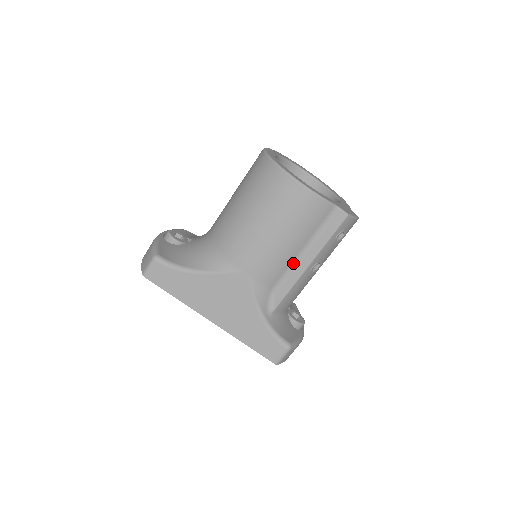
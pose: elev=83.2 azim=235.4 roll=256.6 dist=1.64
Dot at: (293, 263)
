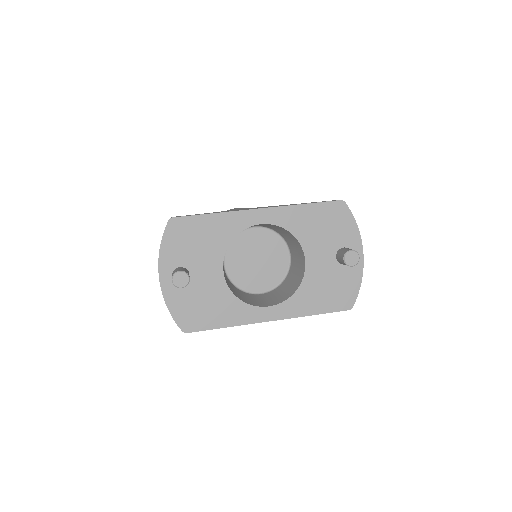
Dot at: occluded
